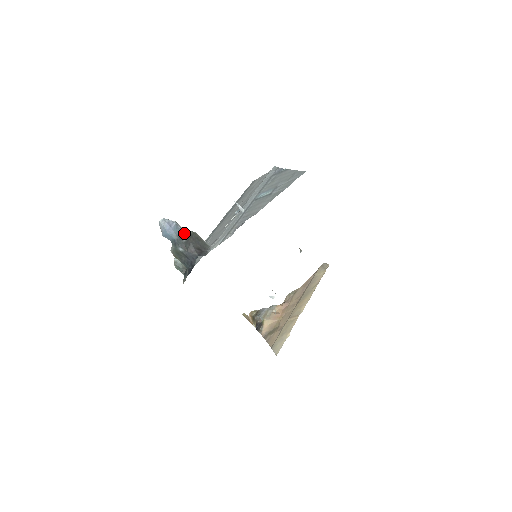
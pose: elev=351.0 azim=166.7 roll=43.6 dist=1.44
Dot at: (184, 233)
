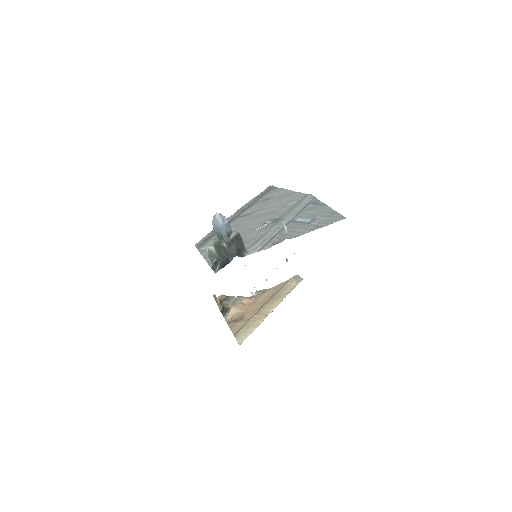
Dot at: (231, 232)
